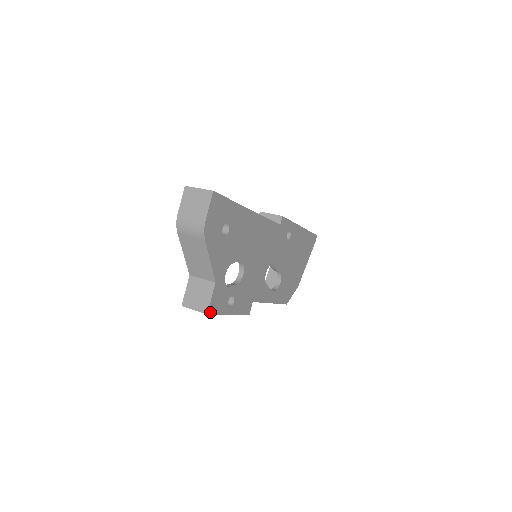
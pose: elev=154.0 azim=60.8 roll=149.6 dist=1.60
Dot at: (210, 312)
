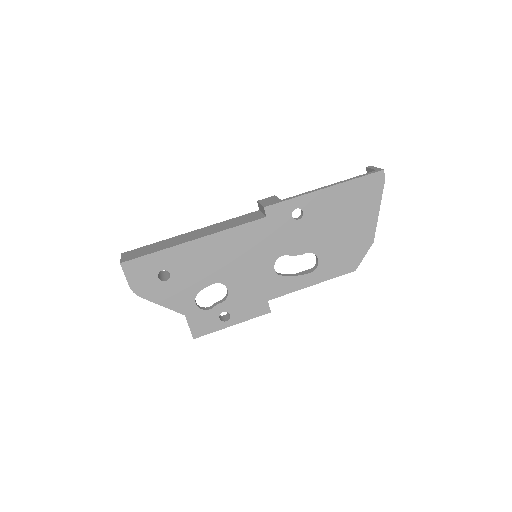
Dot at: (197, 336)
